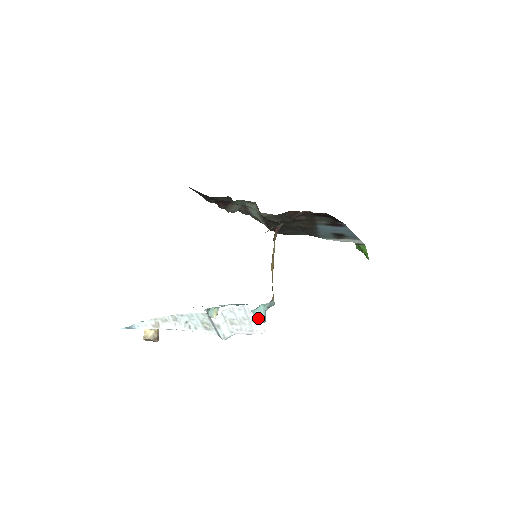
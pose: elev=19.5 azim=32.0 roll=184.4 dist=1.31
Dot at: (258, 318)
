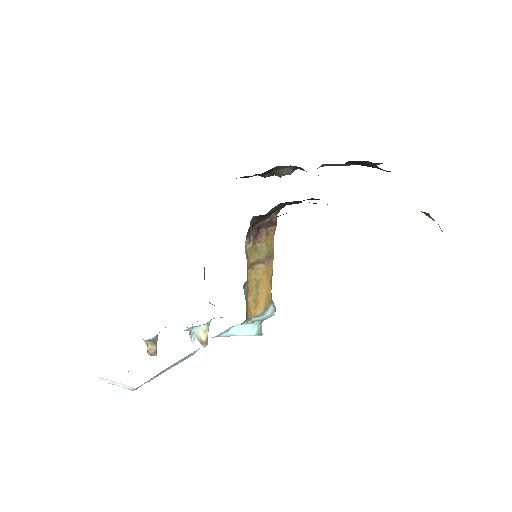
Dot at: occluded
